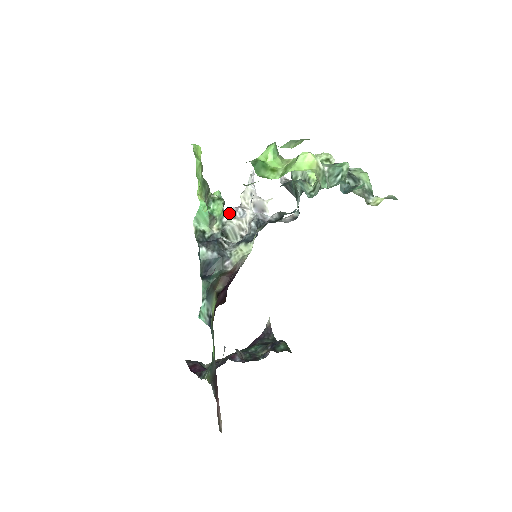
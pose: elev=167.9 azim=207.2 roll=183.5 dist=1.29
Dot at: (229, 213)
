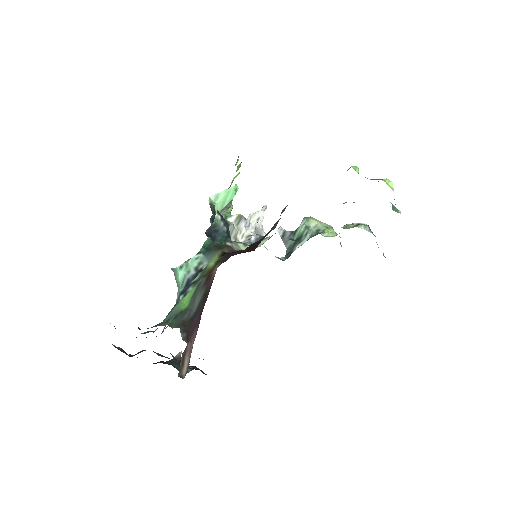
Dot at: (236, 217)
